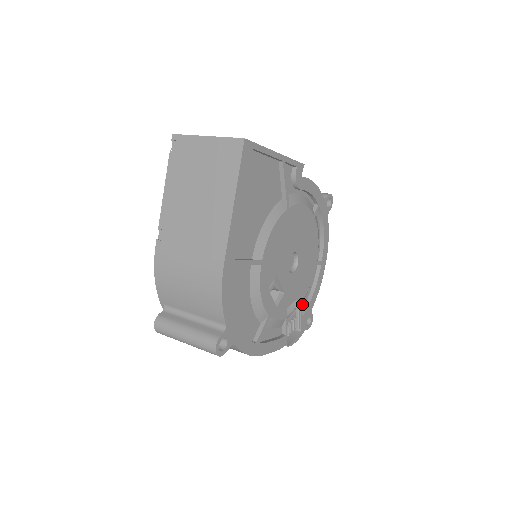
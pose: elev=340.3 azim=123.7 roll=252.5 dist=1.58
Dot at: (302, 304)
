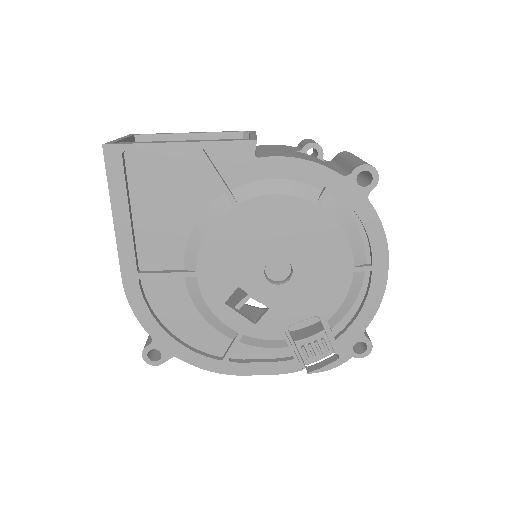
Dot at: (340, 323)
